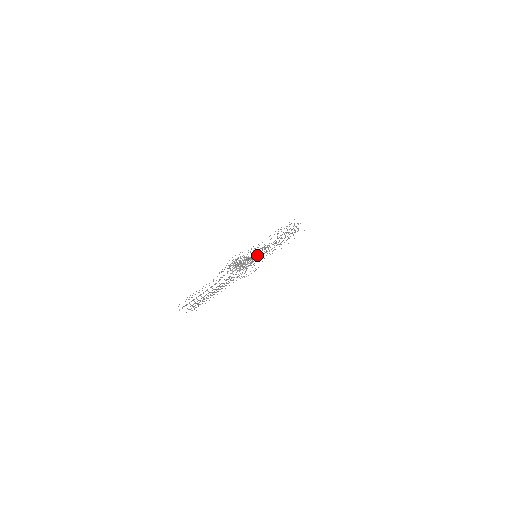
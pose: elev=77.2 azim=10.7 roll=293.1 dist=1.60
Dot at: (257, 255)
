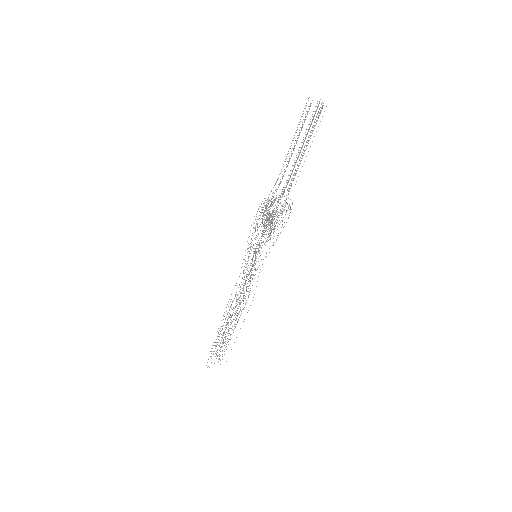
Dot at: occluded
